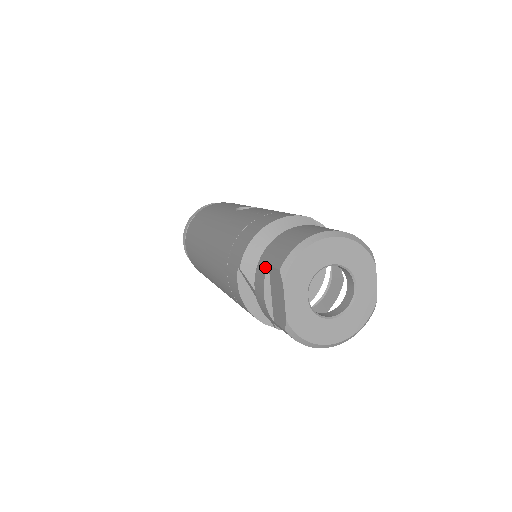
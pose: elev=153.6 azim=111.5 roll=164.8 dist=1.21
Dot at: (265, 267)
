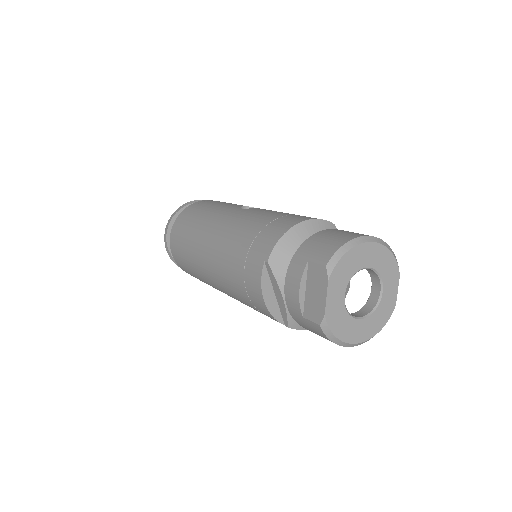
Dot at: (303, 263)
